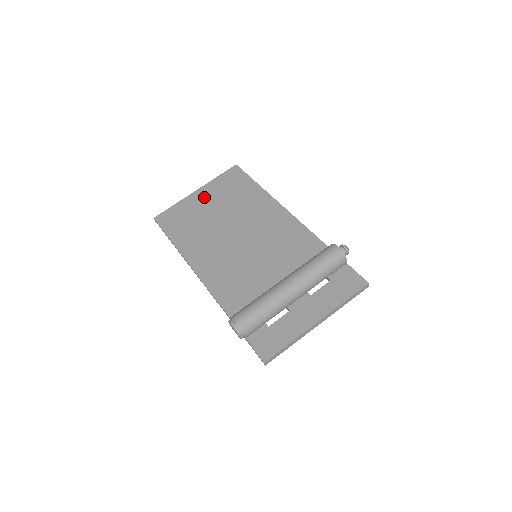
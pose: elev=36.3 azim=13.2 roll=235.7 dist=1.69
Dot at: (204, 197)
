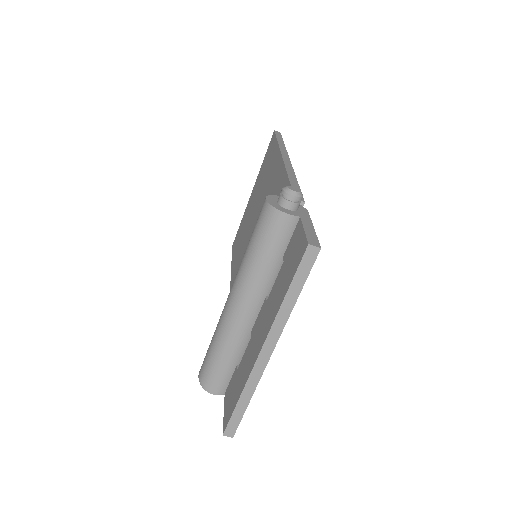
Dot at: (253, 196)
